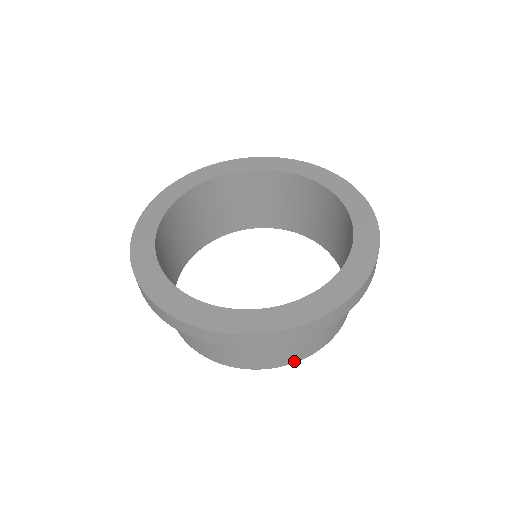
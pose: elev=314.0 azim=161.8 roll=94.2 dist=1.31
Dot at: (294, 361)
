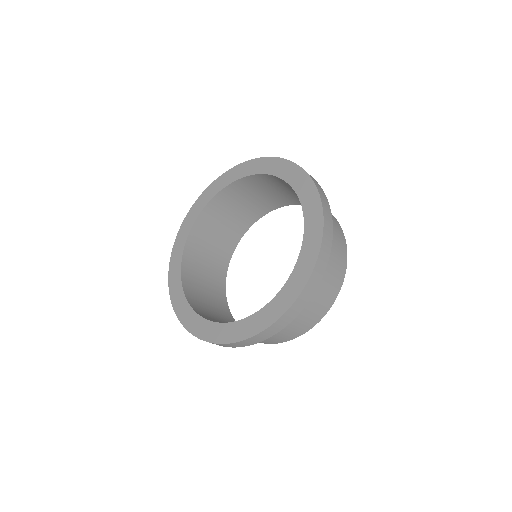
Dot at: (320, 318)
